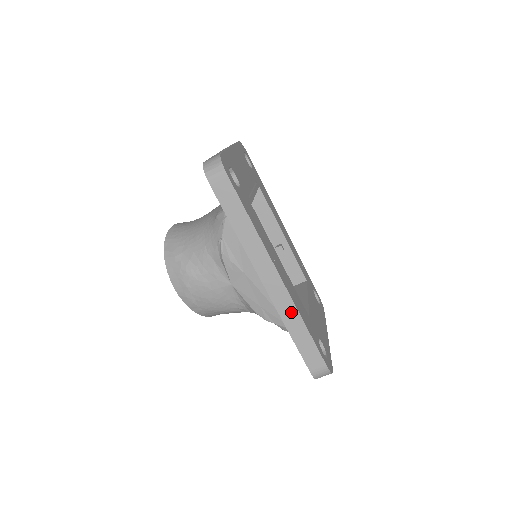
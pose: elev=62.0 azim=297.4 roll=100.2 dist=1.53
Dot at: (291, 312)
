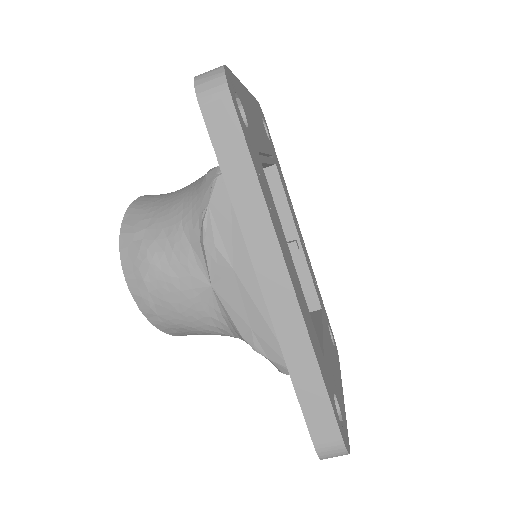
Dot at: (298, 340)
